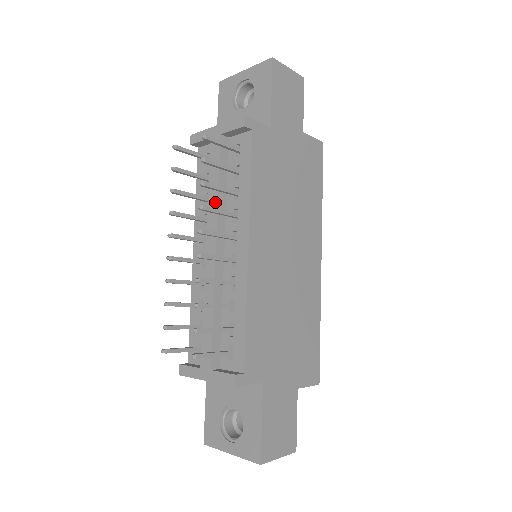
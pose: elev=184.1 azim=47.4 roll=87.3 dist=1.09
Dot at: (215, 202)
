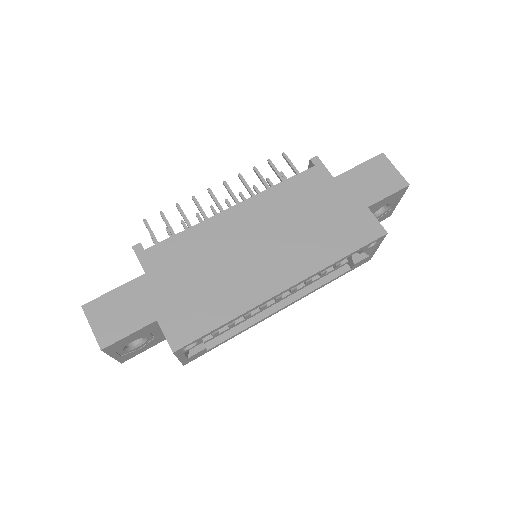
Dot at: occluded
